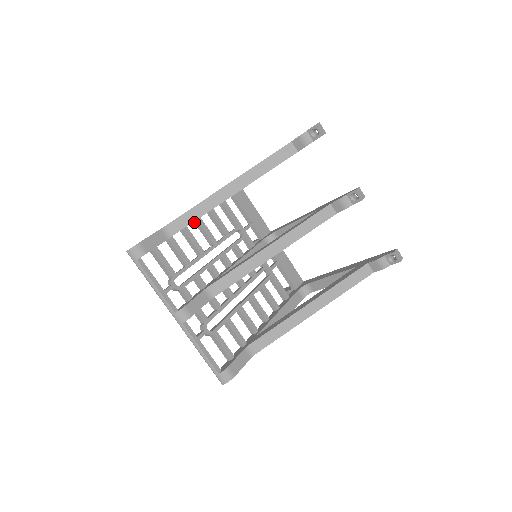
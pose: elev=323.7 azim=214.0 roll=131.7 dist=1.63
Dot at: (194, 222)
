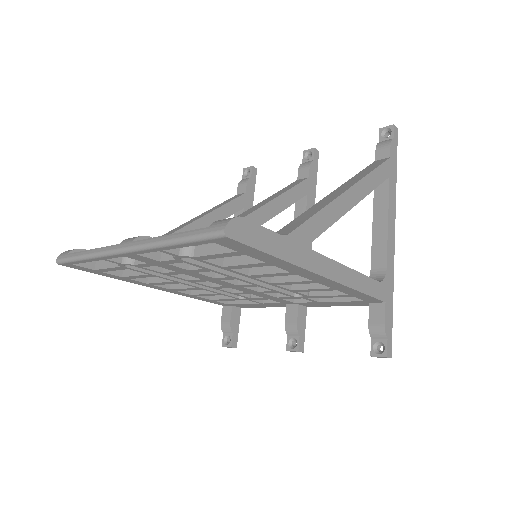
Dot at: (170, 289)
